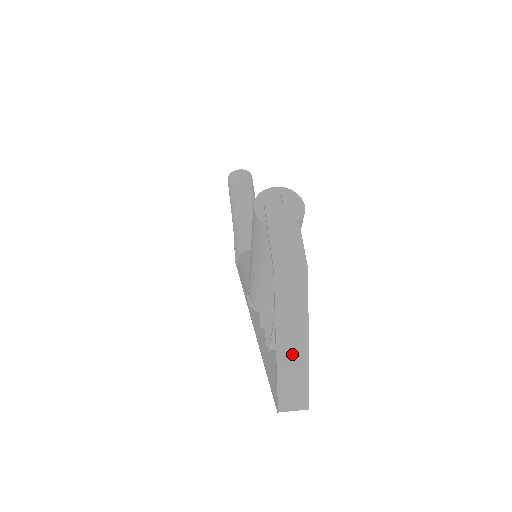
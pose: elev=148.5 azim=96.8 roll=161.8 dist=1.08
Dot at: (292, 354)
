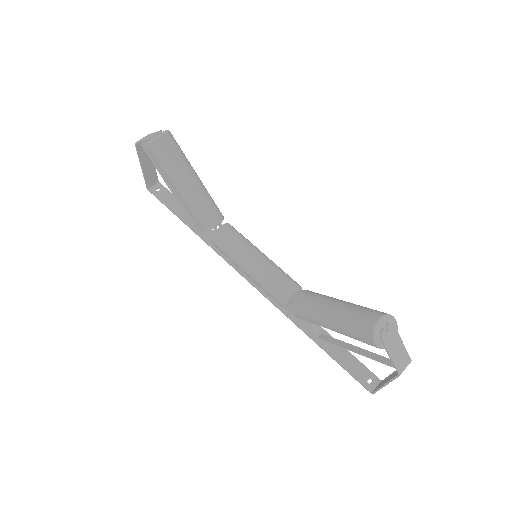
Dot at: occluded
